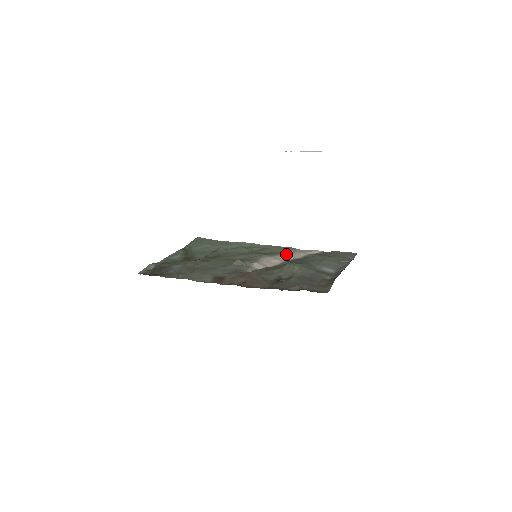
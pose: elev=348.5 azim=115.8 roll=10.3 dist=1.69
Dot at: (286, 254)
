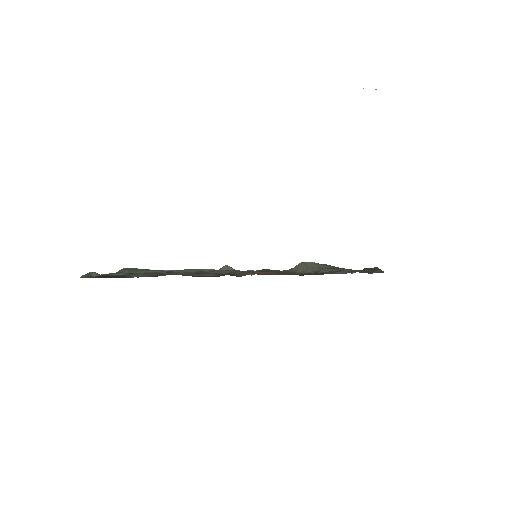
Dot at: occluded
